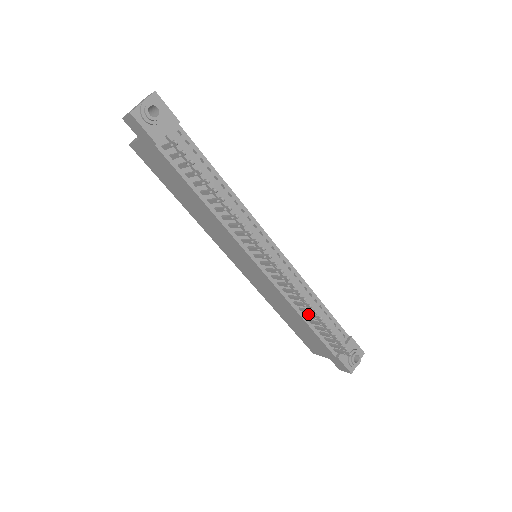
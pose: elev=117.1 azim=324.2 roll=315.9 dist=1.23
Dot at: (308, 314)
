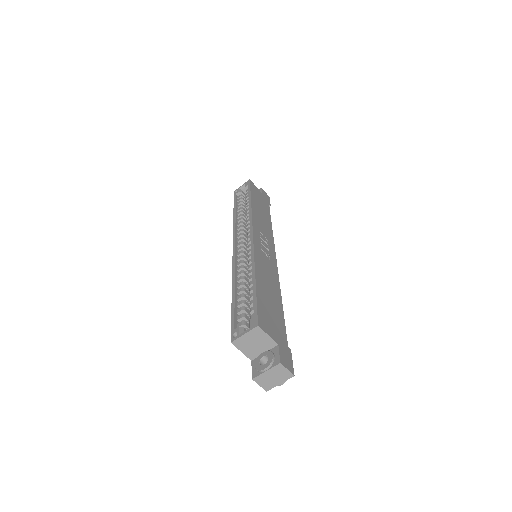
Dot at: occluded
